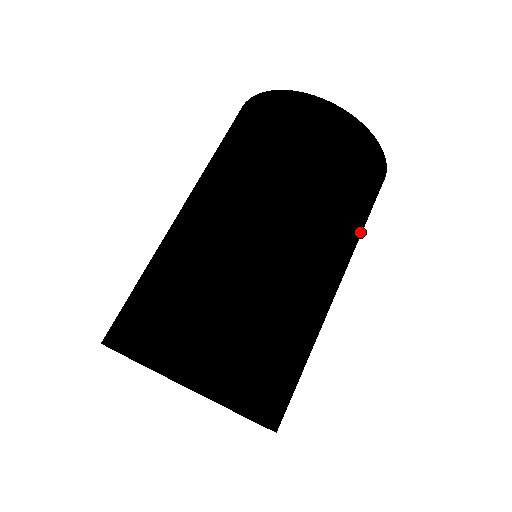
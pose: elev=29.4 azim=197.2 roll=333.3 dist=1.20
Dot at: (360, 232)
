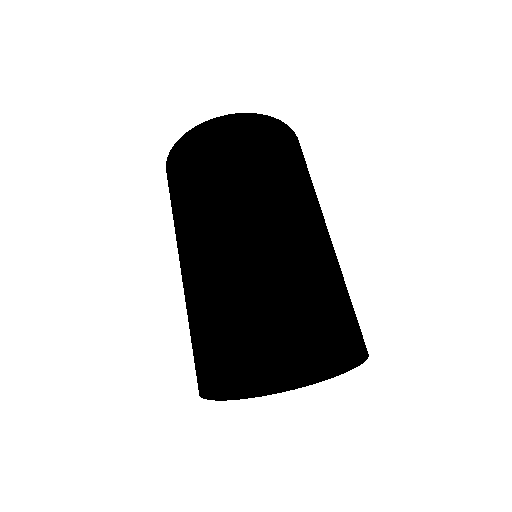
Dot at: occluded
